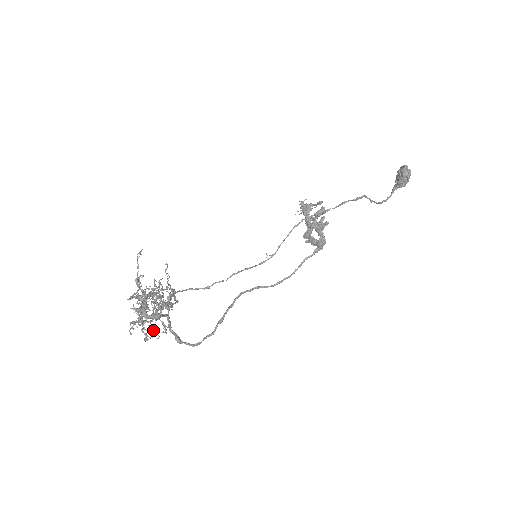
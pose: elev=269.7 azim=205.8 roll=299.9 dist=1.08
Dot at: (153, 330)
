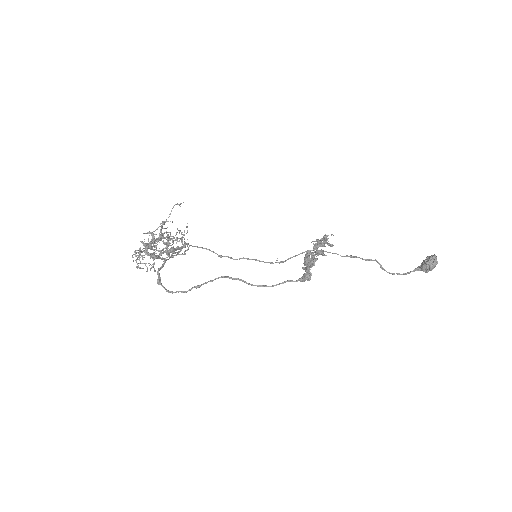
Dot at: (145, 264)
